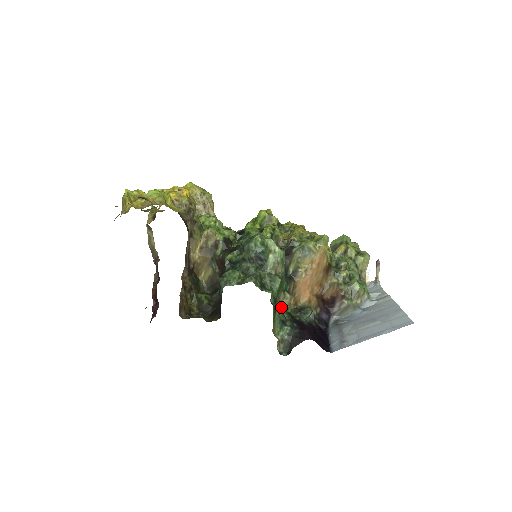
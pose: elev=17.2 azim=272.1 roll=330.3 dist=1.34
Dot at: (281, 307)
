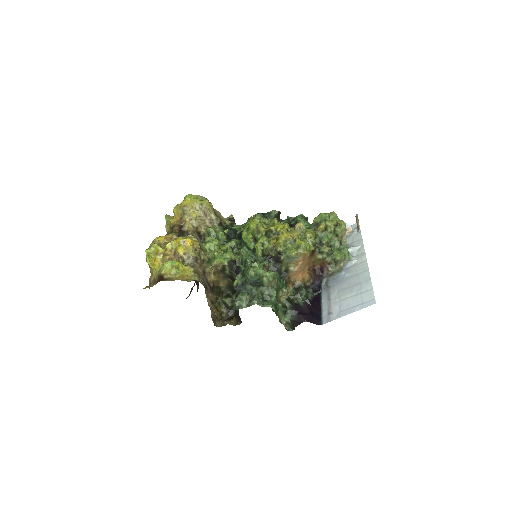
Dot at: (281, 305)
